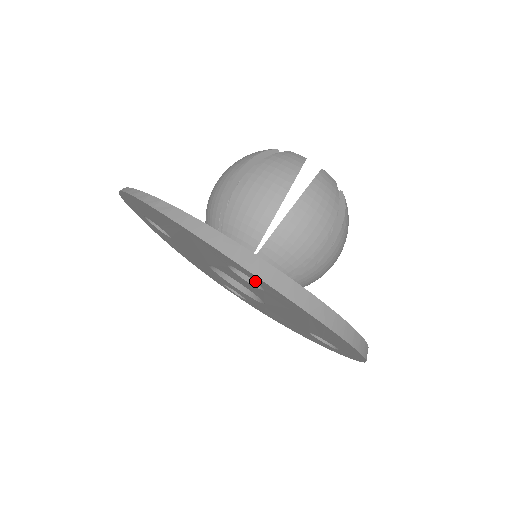
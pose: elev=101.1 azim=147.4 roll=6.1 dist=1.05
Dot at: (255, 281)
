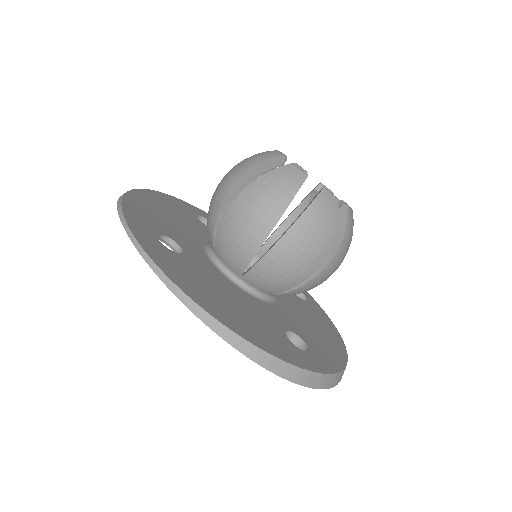
Dot at: occluded
